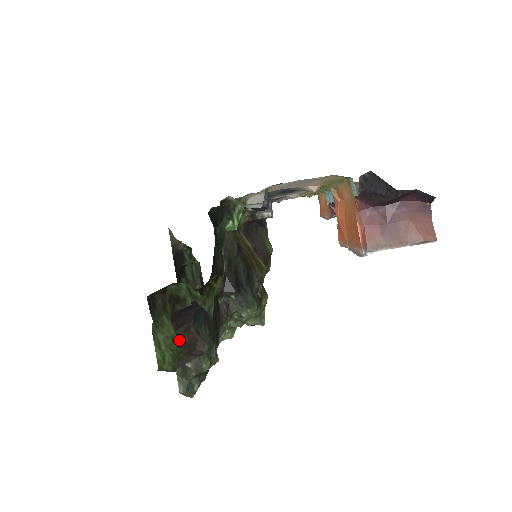
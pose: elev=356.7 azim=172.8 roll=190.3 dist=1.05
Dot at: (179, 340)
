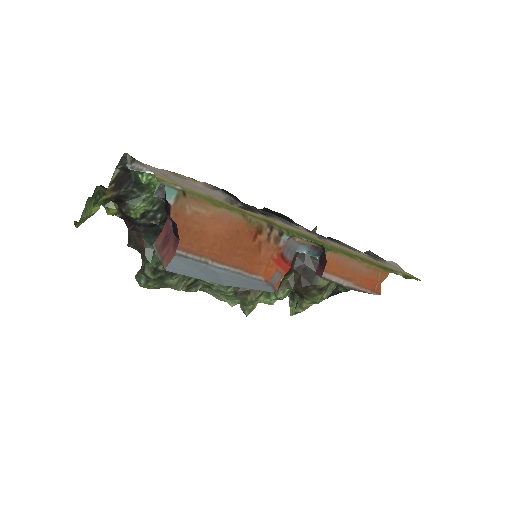
Dot at: (134, 238)
